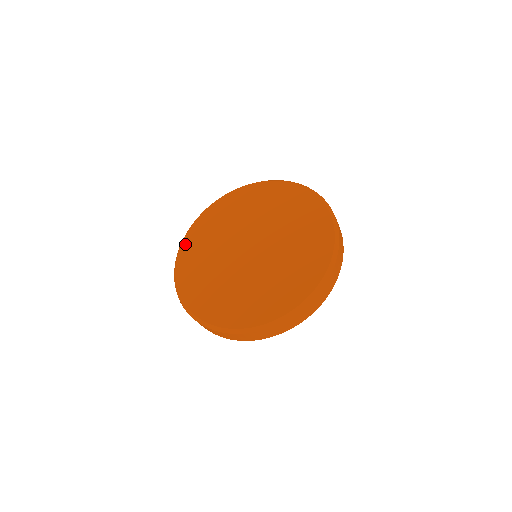
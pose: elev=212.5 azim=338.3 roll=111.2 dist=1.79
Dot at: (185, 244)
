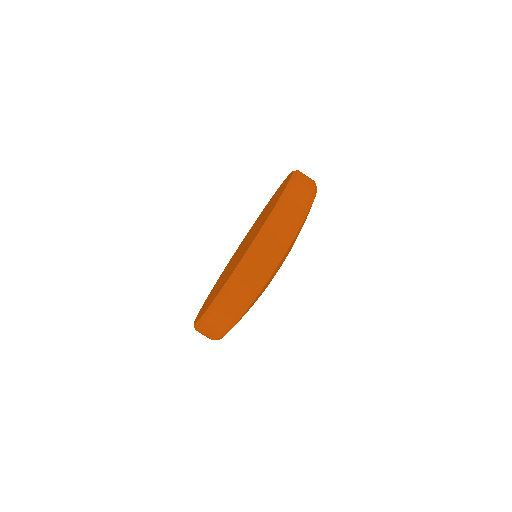
Dot at: (221, 274)
